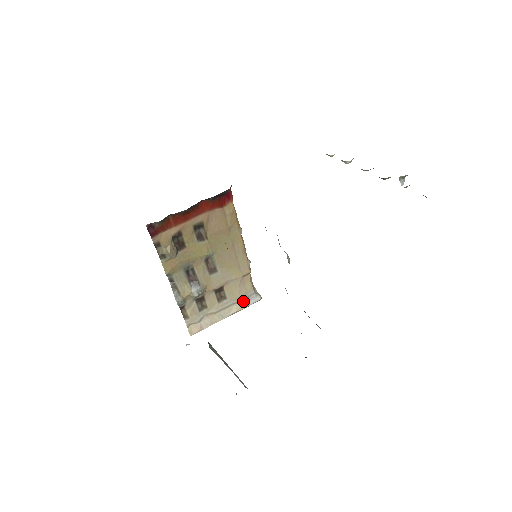
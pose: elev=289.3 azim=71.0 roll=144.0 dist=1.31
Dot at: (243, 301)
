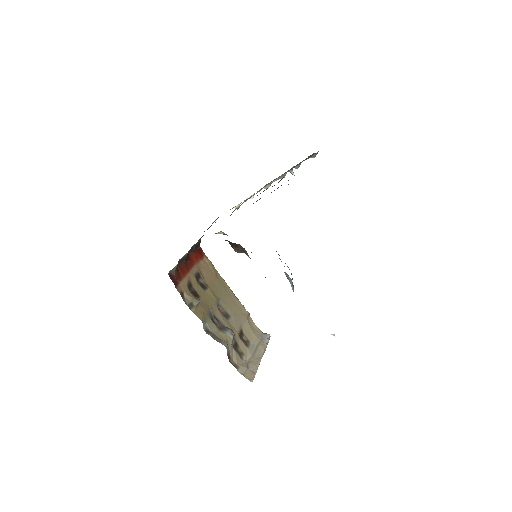
Dot at: (261, 342)
